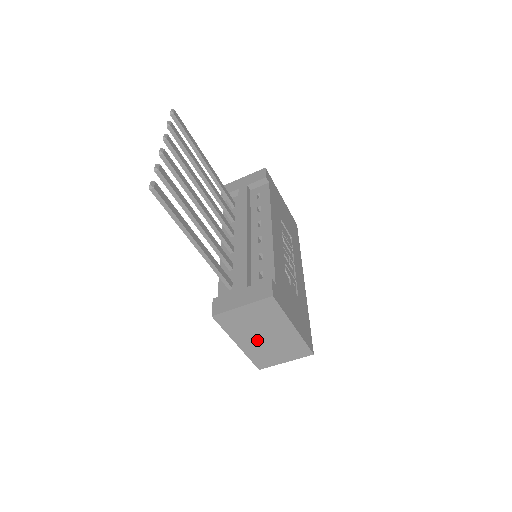
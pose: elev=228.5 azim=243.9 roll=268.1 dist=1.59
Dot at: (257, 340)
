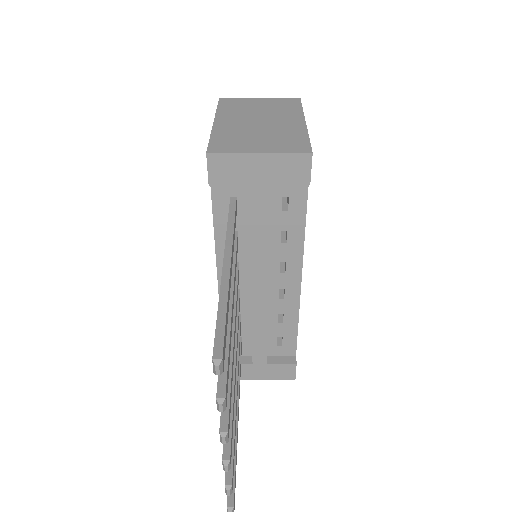
Dot at: occluded
